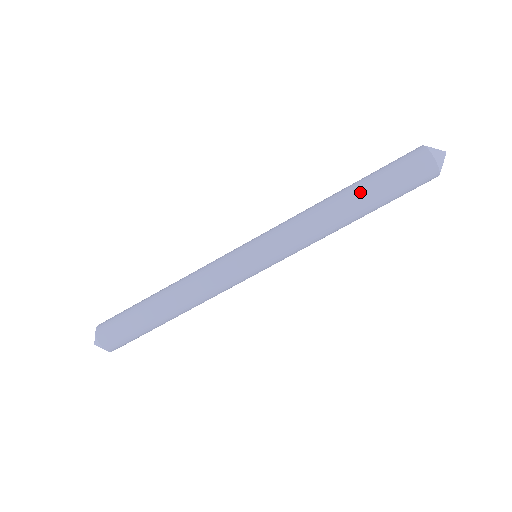
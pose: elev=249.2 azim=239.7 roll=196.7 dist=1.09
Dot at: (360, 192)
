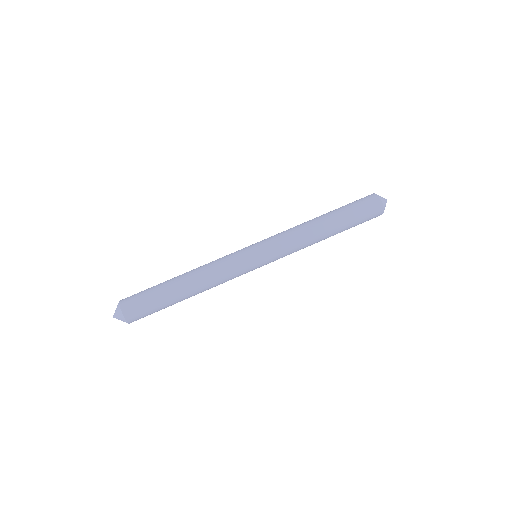
Dot at: (333, 215)
